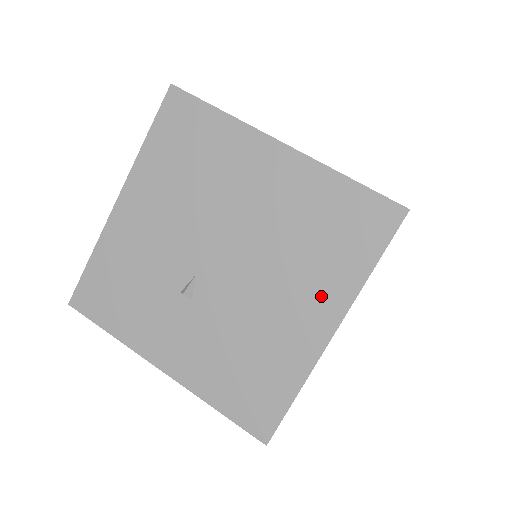
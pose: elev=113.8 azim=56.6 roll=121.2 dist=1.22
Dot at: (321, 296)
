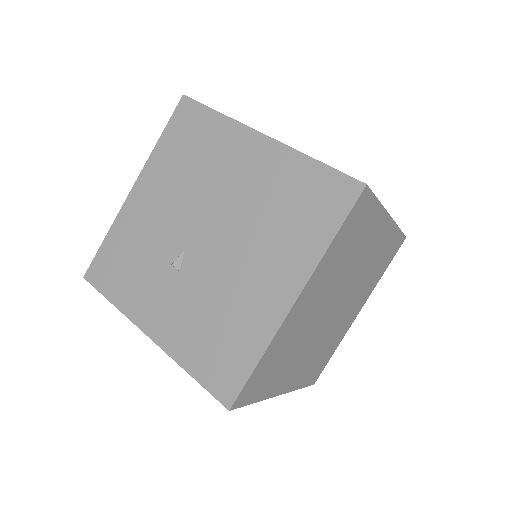
Dot at: (287, 265)
